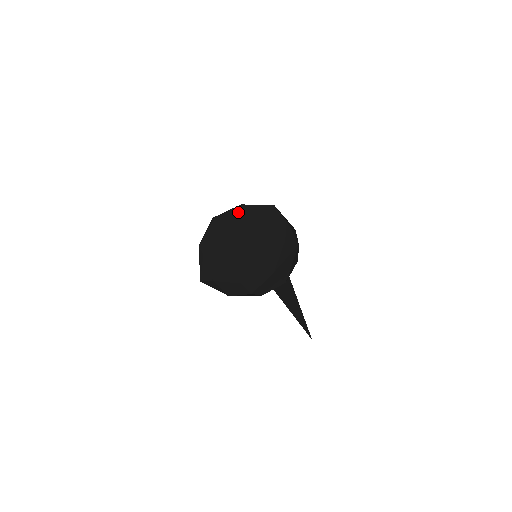
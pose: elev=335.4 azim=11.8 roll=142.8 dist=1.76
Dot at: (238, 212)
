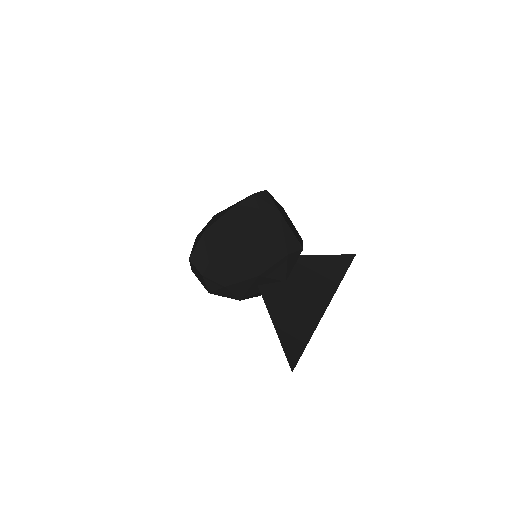
Dot at: occluded
